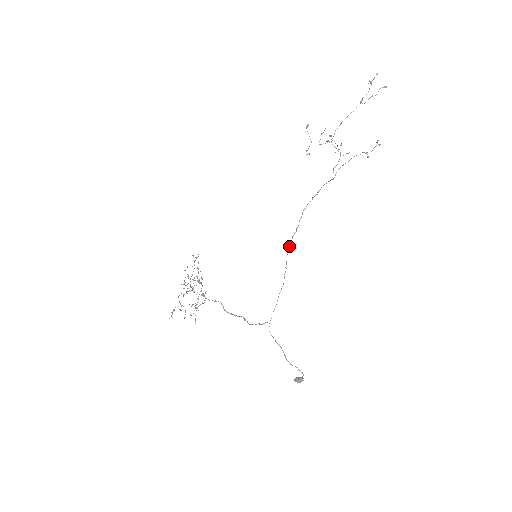
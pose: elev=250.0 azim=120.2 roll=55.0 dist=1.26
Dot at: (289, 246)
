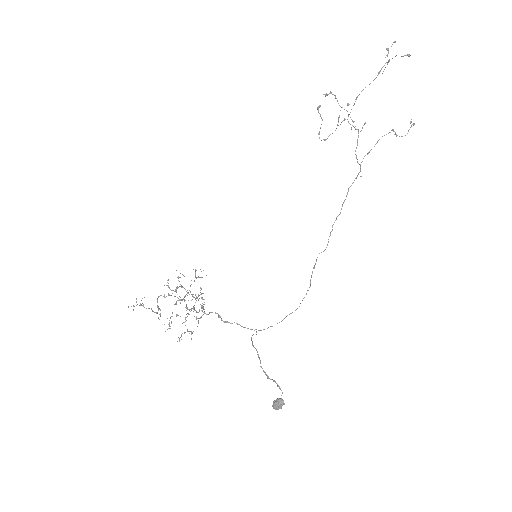
Dot at: occluded
